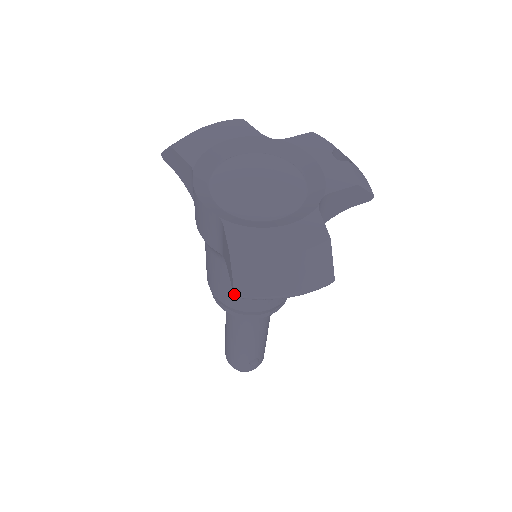
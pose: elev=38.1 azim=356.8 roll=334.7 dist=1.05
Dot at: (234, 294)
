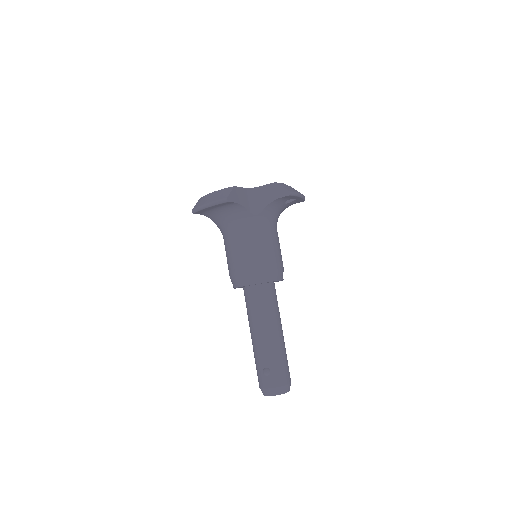
Dot at: (192, 210)
